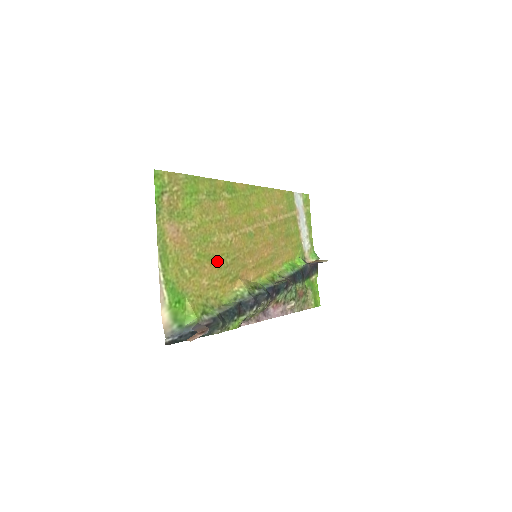
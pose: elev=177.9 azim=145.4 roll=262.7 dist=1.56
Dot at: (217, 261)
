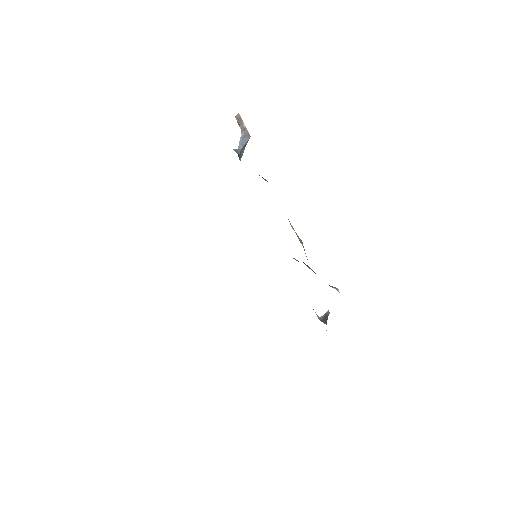
Dot at: occluded
